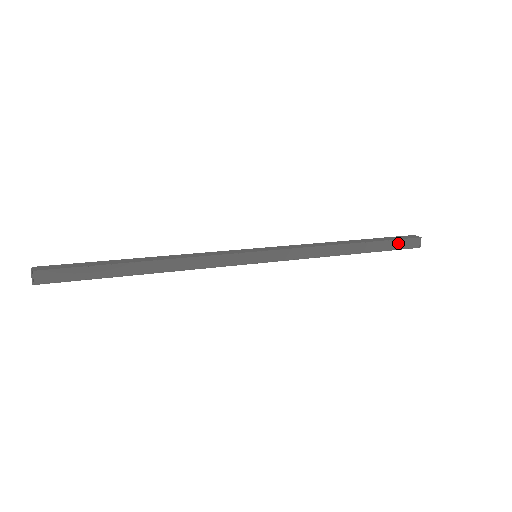
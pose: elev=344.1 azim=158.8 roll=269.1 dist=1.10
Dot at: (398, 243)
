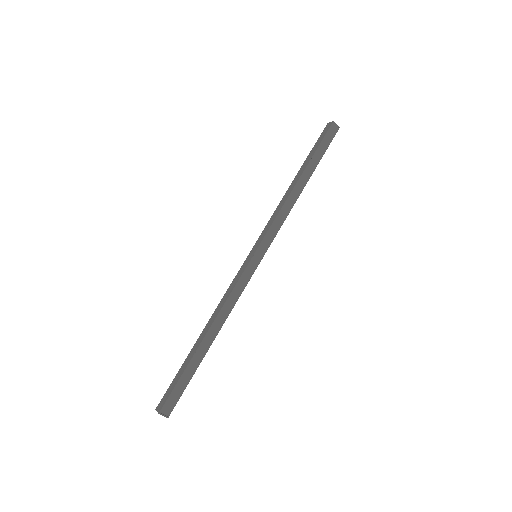
Dot at: (324, 143)
